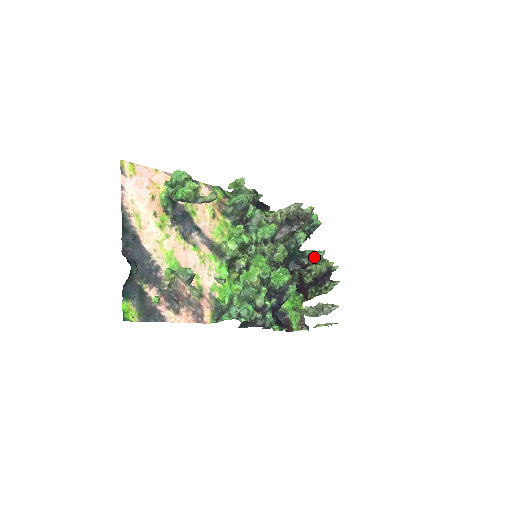
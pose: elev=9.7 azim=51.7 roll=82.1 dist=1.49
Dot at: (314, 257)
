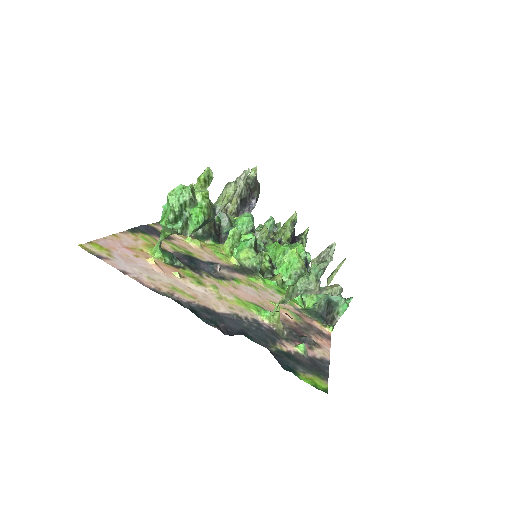
Dot at: (269, 229)
